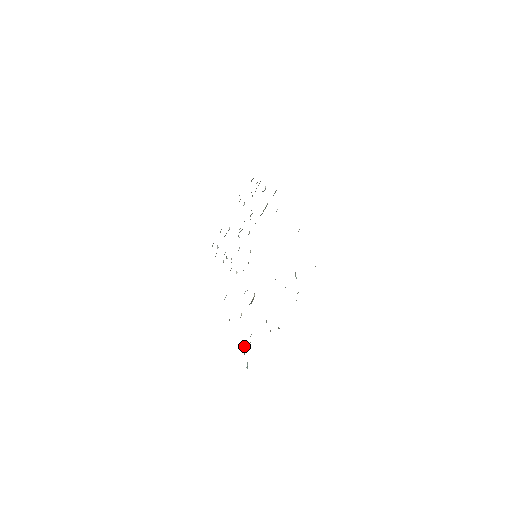
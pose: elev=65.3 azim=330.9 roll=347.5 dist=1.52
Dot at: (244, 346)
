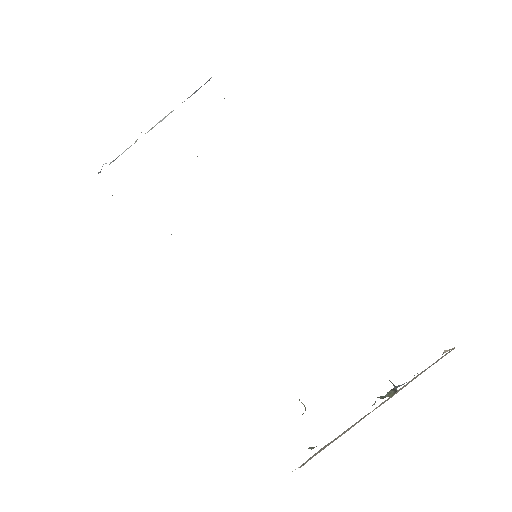
Dot at: occluded
